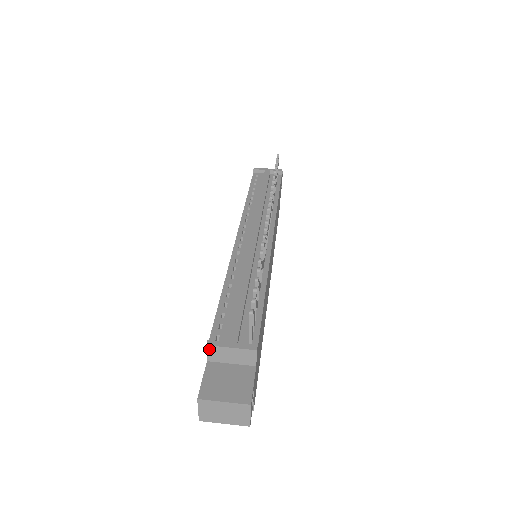
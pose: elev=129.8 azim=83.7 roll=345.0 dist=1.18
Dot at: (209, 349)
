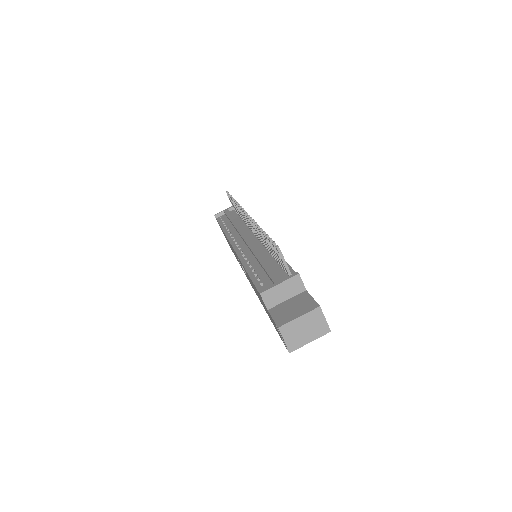
Dot at: (264, 296)
